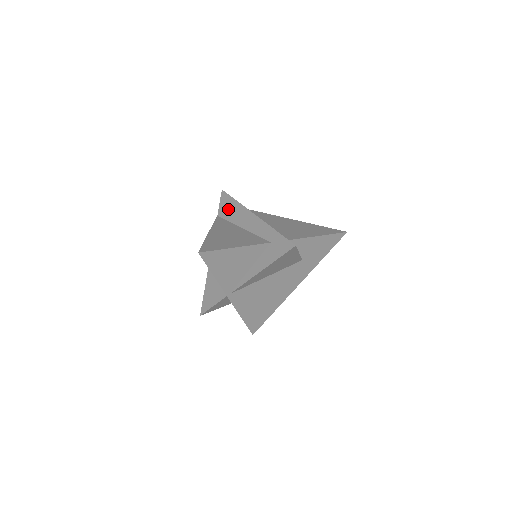
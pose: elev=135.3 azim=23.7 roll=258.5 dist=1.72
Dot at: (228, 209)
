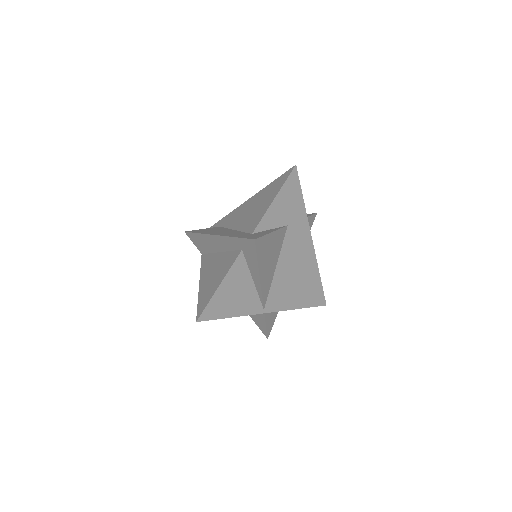
Dot at: (201, 244)
